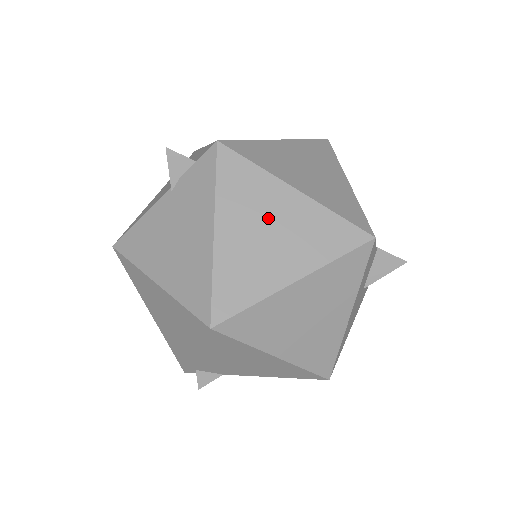
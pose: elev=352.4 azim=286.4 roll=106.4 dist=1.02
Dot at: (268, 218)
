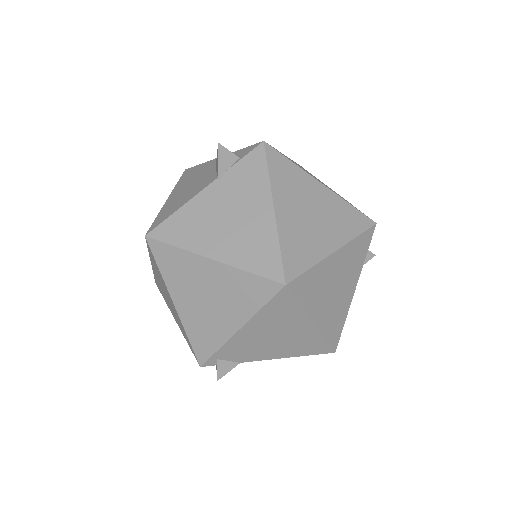
Dot at: (309, 202)
